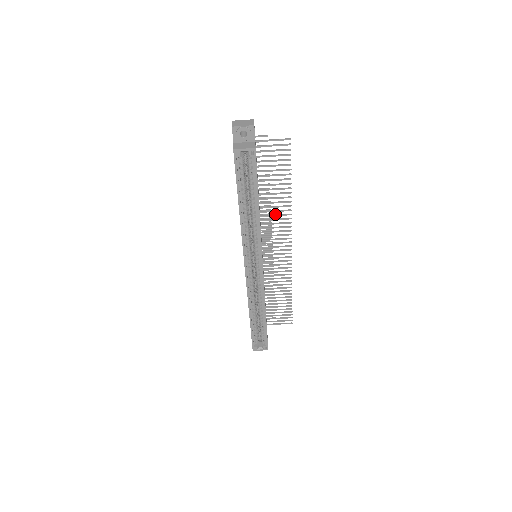
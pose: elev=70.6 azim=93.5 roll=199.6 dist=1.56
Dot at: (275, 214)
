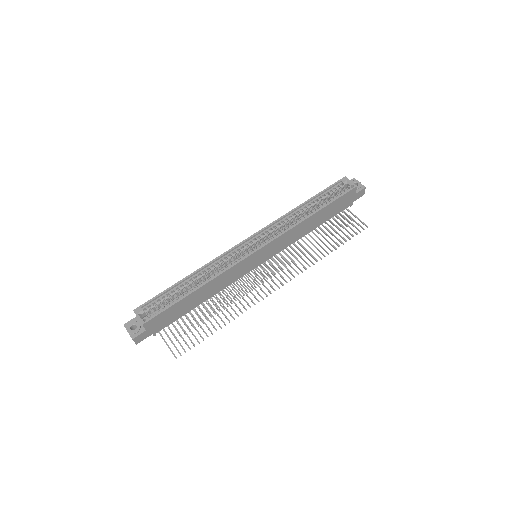
Dot at: occluded
